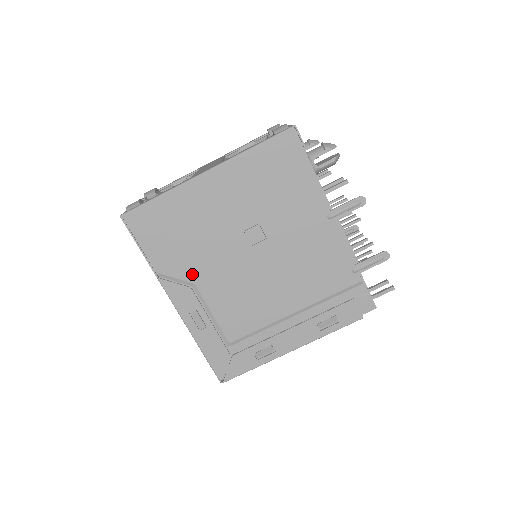
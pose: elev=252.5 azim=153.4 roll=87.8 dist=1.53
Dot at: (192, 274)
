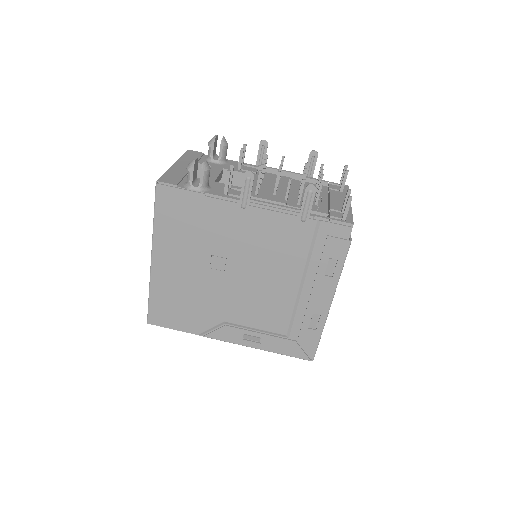
Dot at: (216, 318)
